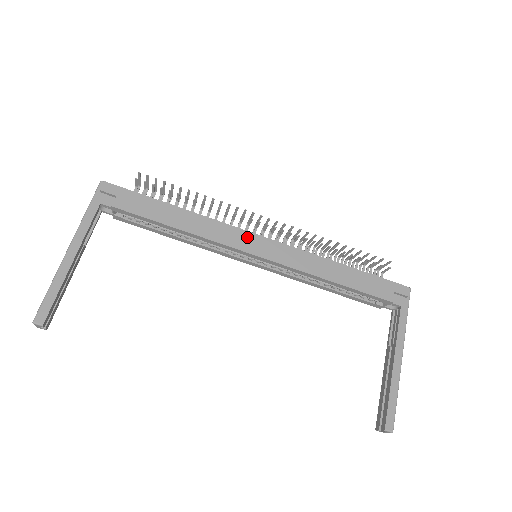
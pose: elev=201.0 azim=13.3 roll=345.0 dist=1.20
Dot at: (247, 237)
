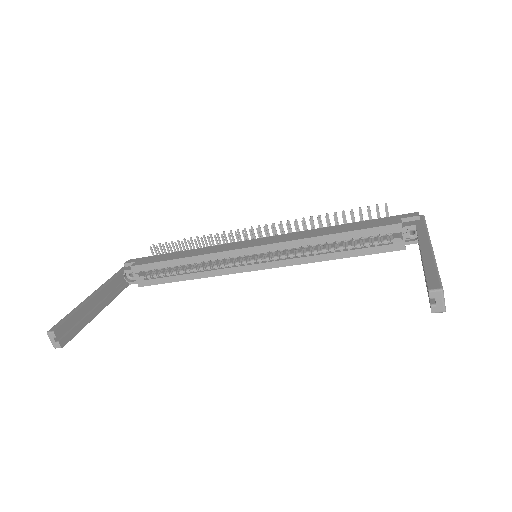
Dot at: (242, 243)
